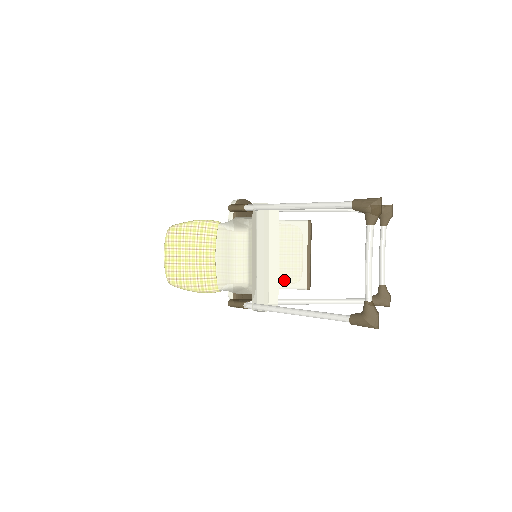
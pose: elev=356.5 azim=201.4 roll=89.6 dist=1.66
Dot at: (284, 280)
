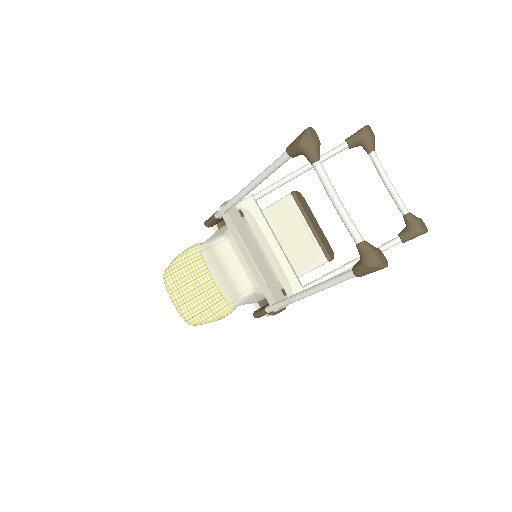
Dot at: (301, 264)
